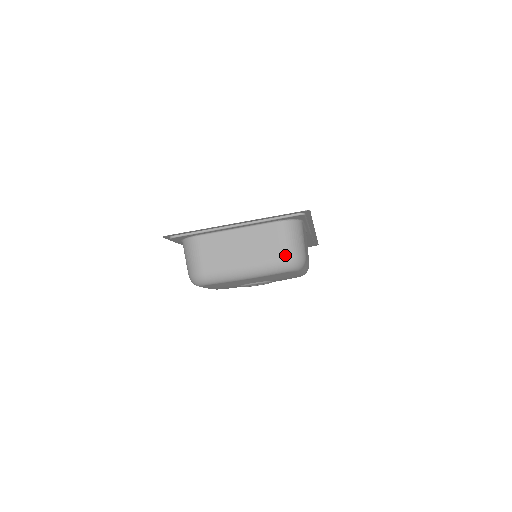
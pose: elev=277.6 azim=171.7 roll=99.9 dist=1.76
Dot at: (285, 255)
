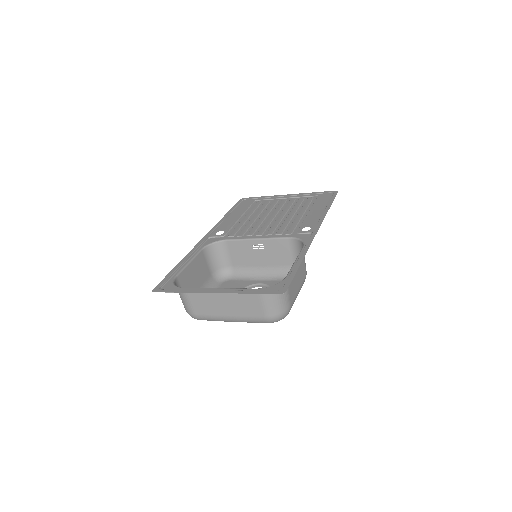
Dot at: (266, 316)
